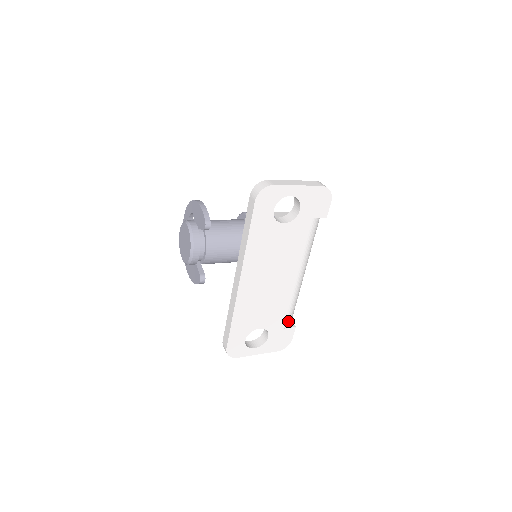
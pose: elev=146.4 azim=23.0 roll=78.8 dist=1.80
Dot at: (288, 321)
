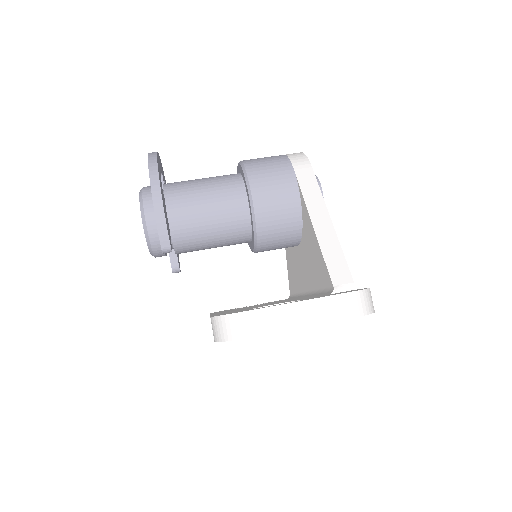
Dot at: occluded
